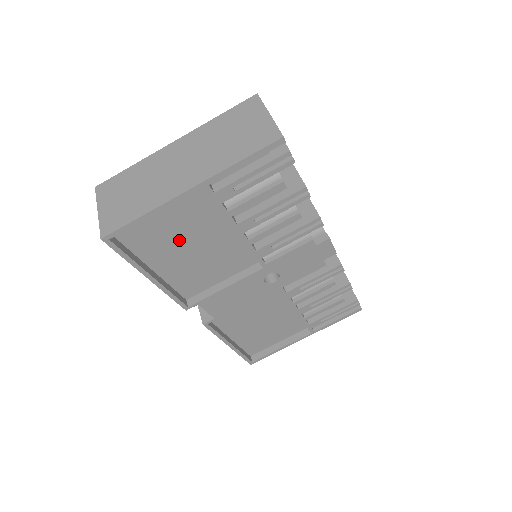
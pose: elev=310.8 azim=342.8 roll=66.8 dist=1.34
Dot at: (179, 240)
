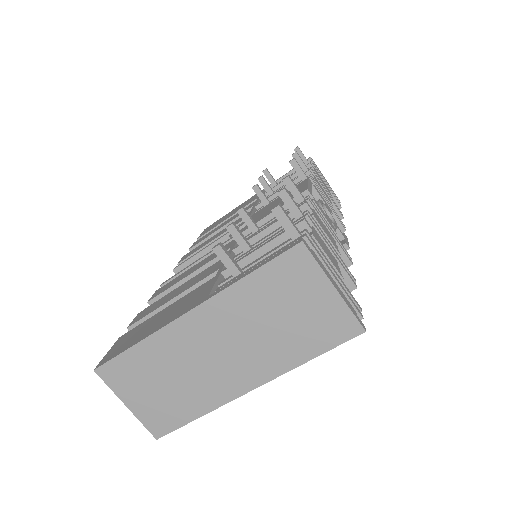
Dot at: occluded
